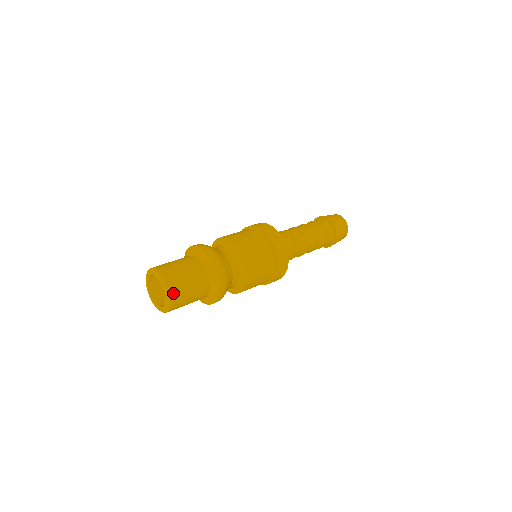
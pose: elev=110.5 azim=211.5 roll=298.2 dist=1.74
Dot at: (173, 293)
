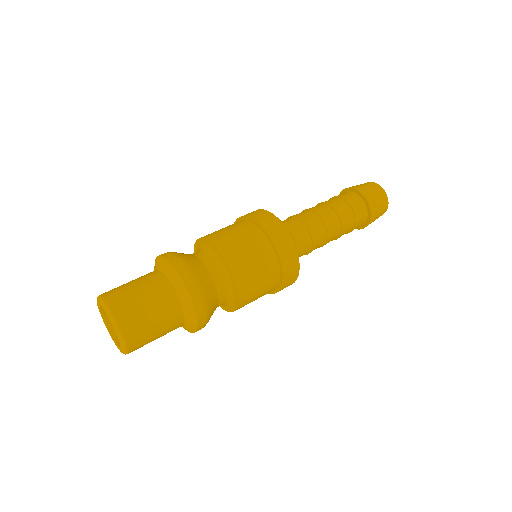
Dot at: (118, 313)
